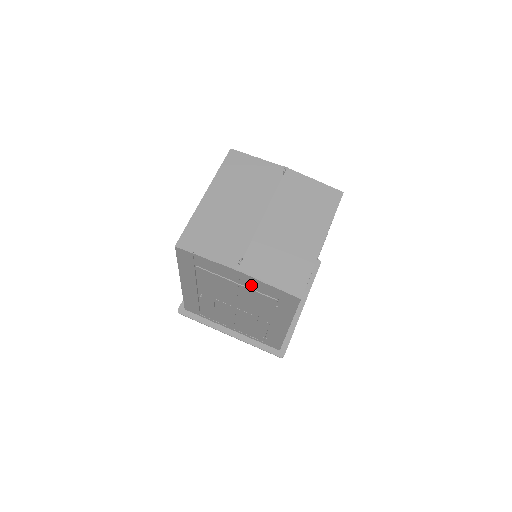
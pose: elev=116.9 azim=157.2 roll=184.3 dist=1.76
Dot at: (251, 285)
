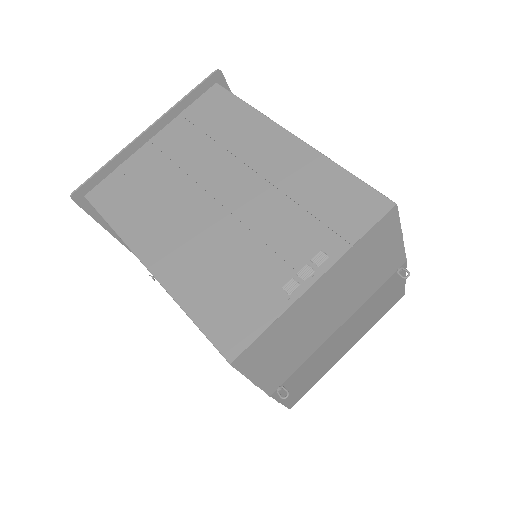
Dot at: occluded
